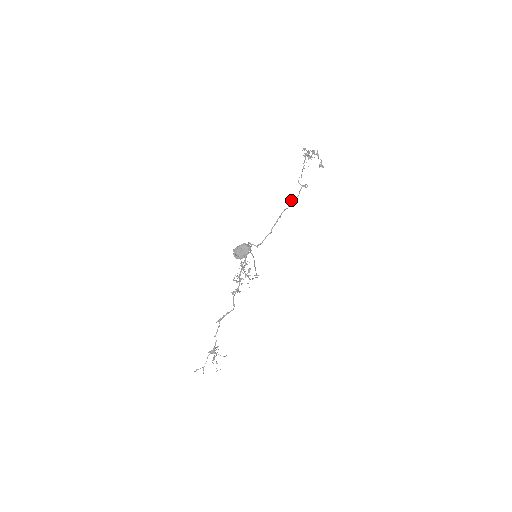
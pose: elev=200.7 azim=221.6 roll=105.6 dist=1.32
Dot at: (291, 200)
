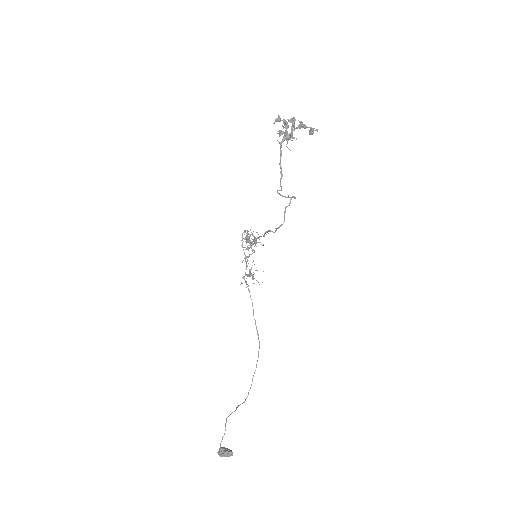
Dot at: (275, 228)
